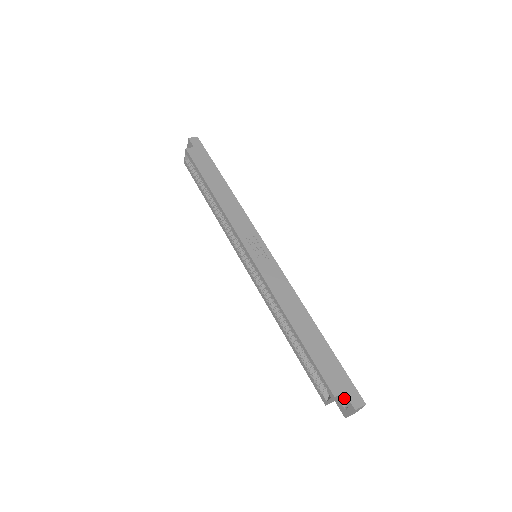
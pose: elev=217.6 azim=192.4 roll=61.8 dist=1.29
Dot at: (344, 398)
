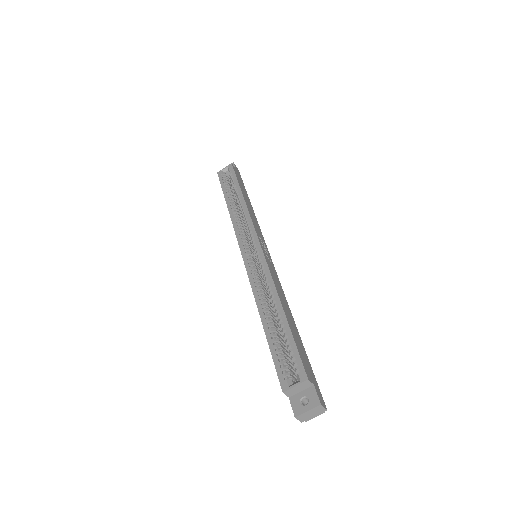
Dot at: (310, 391)
